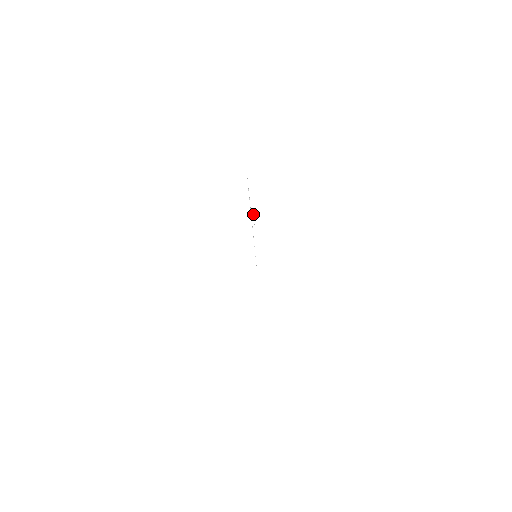
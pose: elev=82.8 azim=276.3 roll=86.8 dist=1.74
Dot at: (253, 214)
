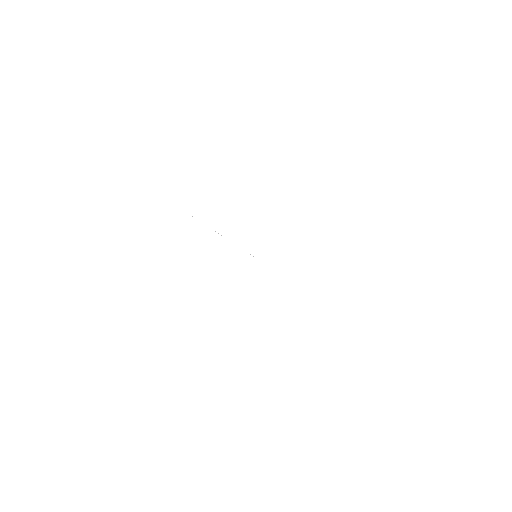
Dot at: occluded
